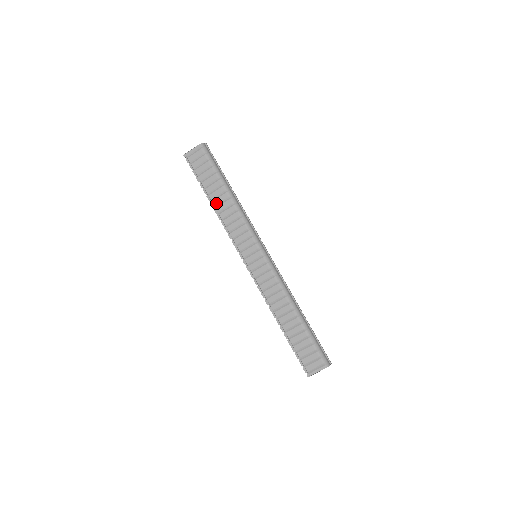
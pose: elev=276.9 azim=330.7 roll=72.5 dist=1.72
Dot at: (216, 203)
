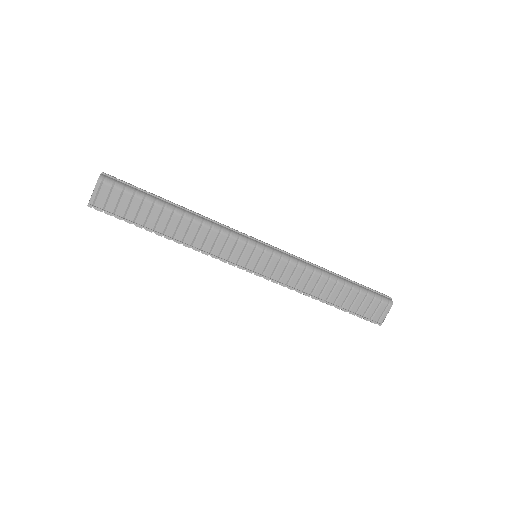
Dot at: (171, 233)
